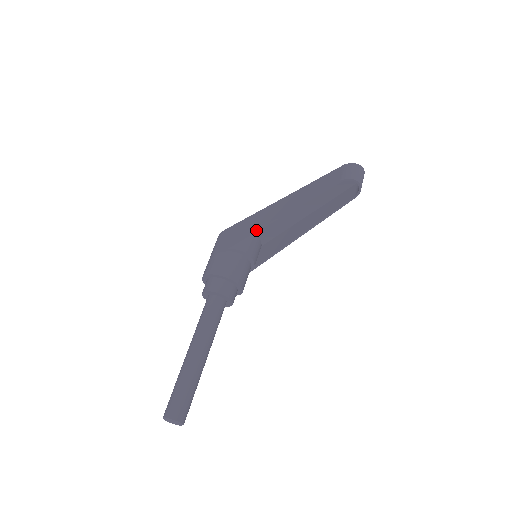
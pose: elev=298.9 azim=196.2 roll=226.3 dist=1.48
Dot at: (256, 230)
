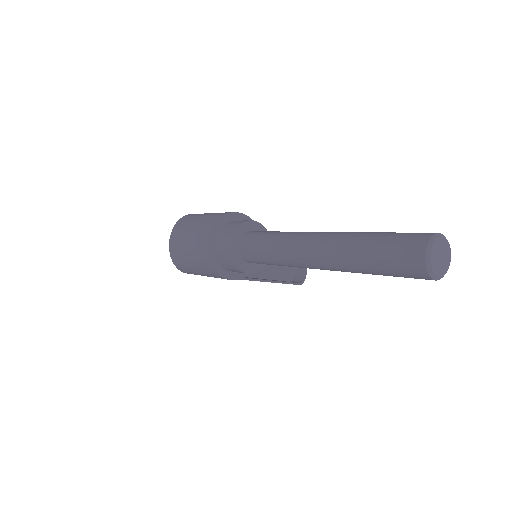
Dot at: occluded
